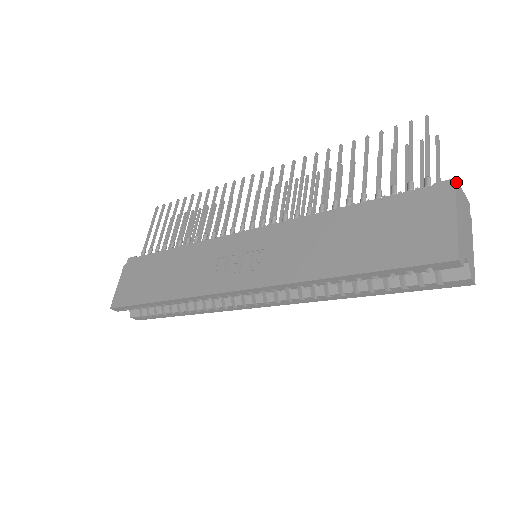
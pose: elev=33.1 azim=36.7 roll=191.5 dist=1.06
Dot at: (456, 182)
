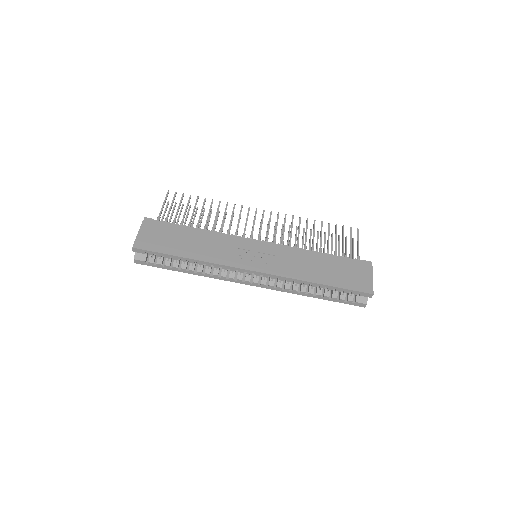
Dot at: occluded
